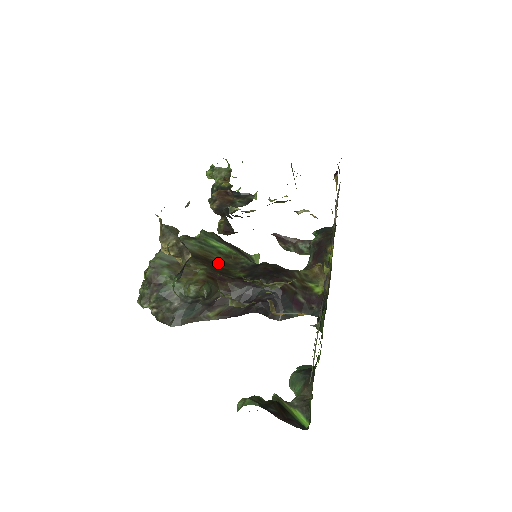
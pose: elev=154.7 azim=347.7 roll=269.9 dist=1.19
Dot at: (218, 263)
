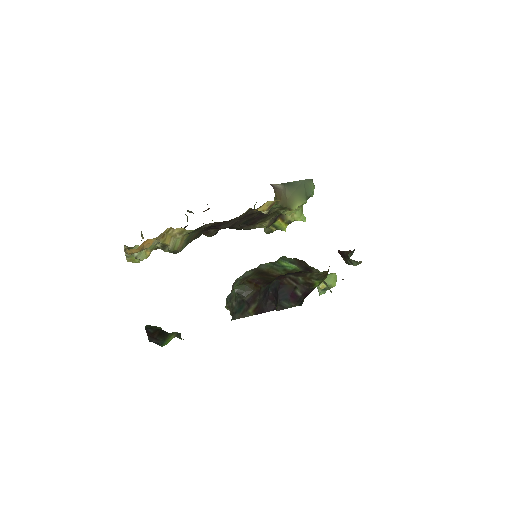
Dot at: (275, 276)
